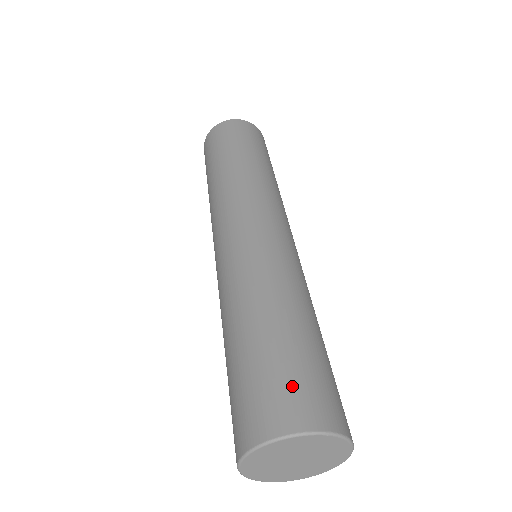
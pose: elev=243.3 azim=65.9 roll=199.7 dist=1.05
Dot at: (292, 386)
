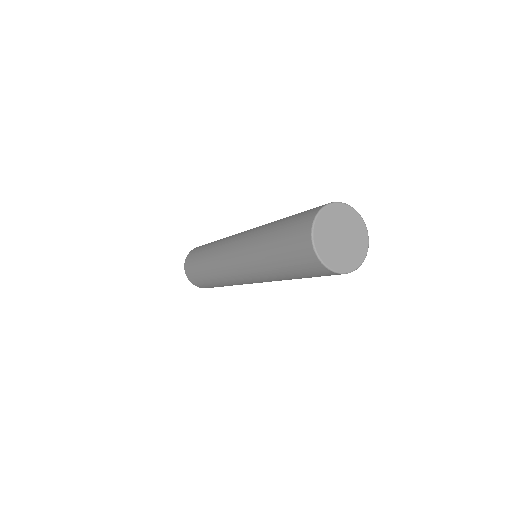
Dot at: (306, 212)
